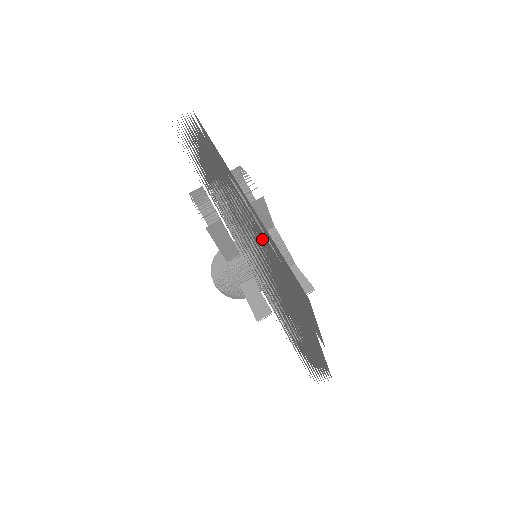
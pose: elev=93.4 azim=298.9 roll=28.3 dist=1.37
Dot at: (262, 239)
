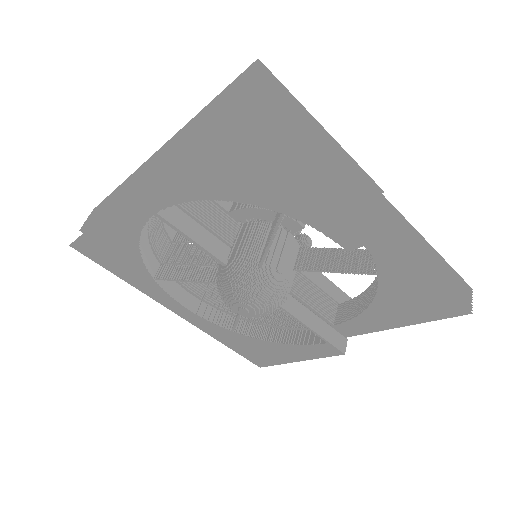
Dot at: occluded
